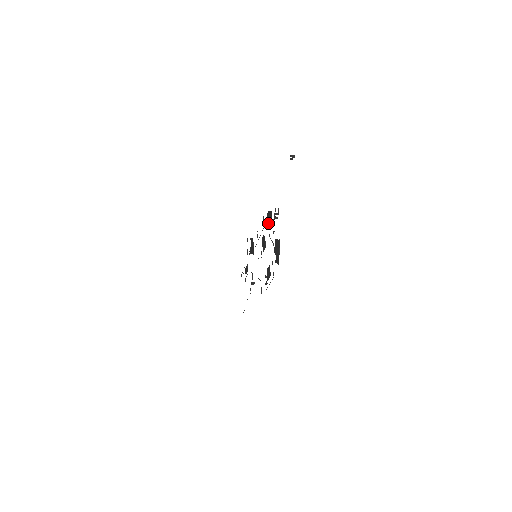
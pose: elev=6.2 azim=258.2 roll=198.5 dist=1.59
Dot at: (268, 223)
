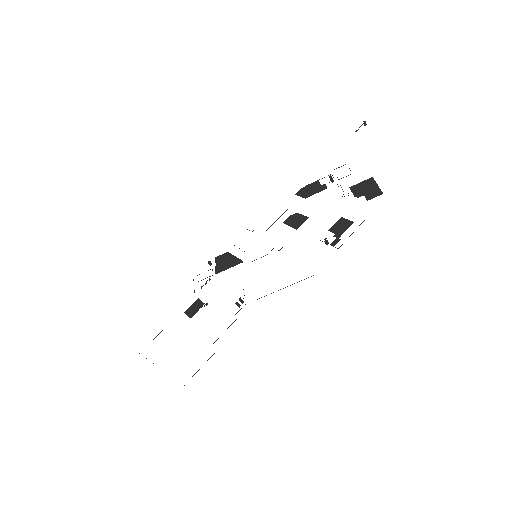
Dot at: (309, 194)
